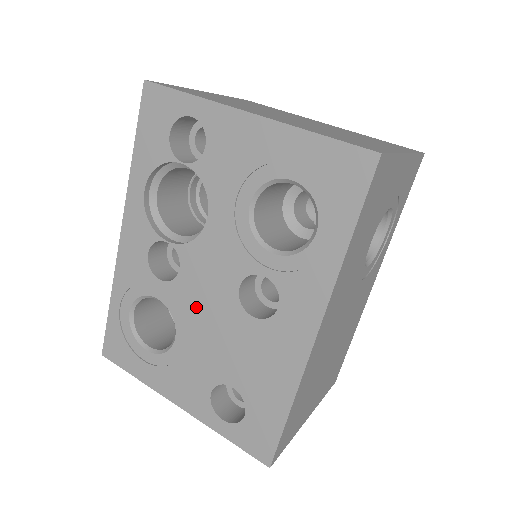
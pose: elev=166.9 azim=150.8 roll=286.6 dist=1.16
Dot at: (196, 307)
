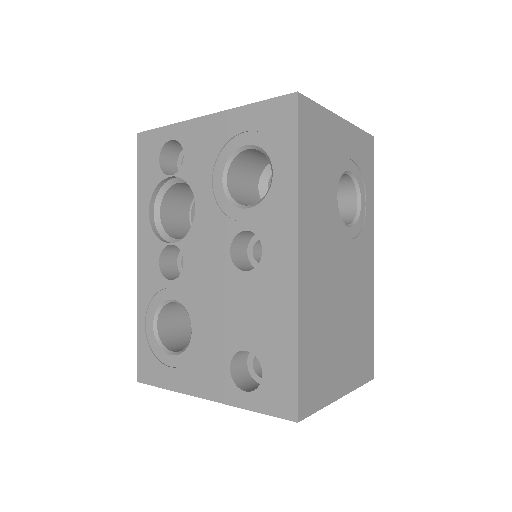
Dot at: (202, 289)
